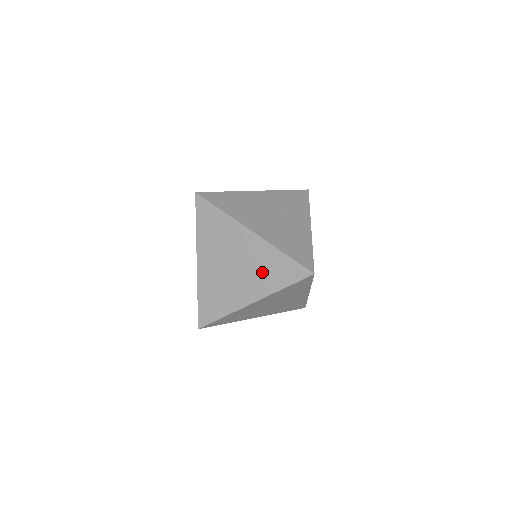
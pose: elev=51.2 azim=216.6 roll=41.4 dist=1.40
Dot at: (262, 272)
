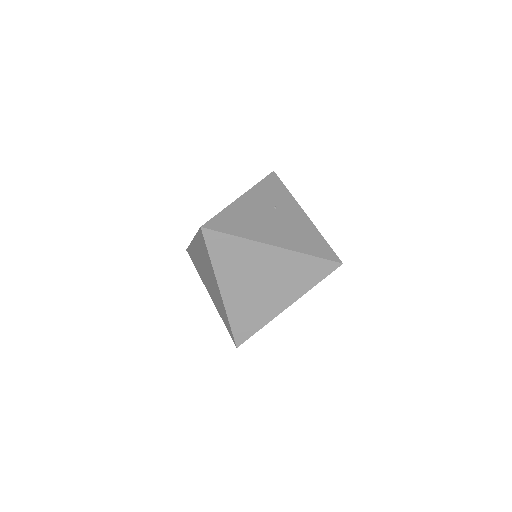
Dot at: (292, 278)
